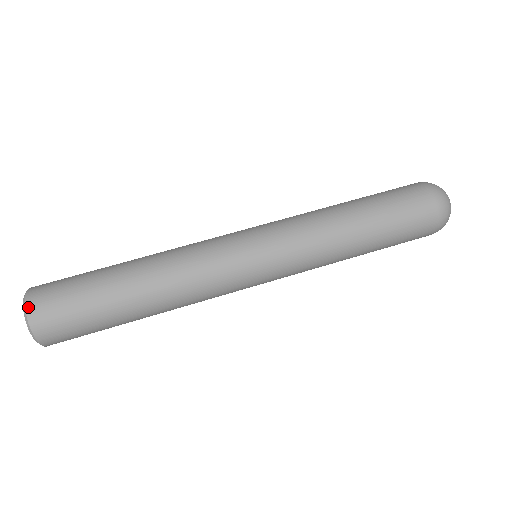
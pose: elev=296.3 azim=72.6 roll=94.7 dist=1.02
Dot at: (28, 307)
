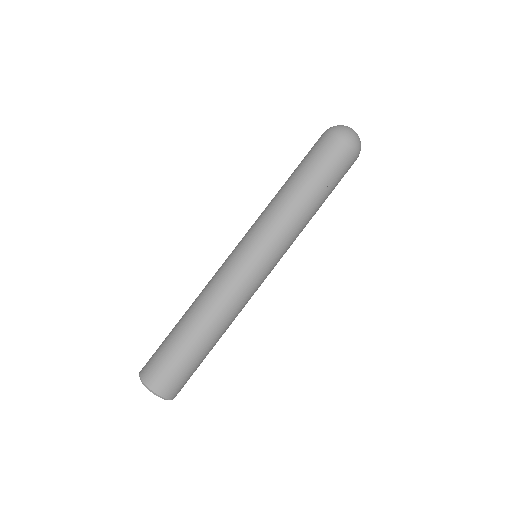
Dot at: (147, 384)
